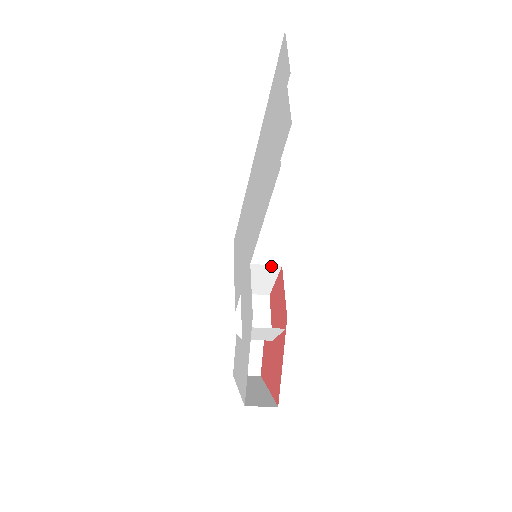
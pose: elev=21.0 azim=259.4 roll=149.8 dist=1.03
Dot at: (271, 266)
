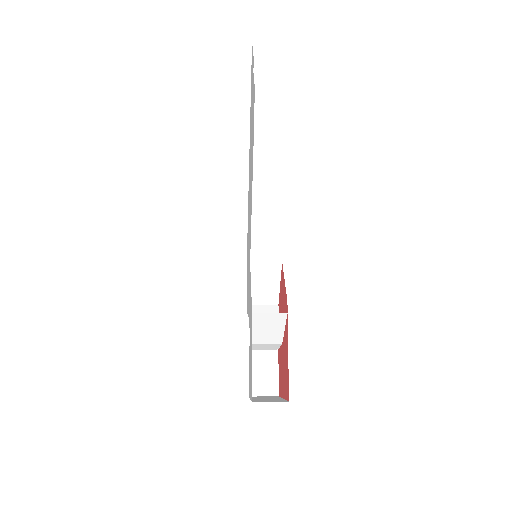
Dot at: (271, 263)
